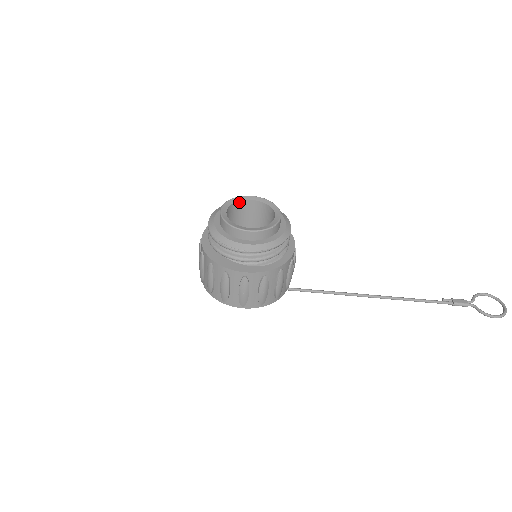
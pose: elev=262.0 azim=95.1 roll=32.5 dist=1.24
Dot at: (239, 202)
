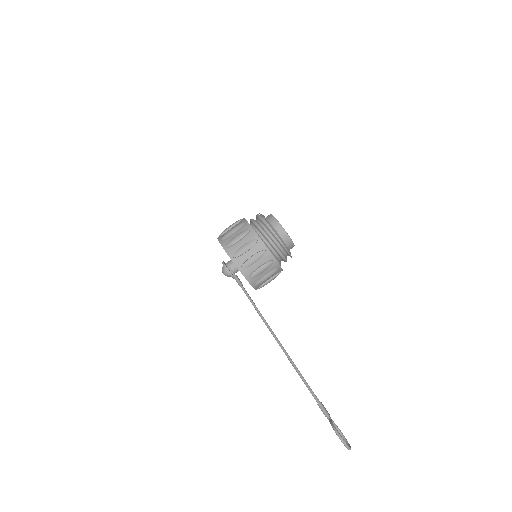
Dot at: occluded
